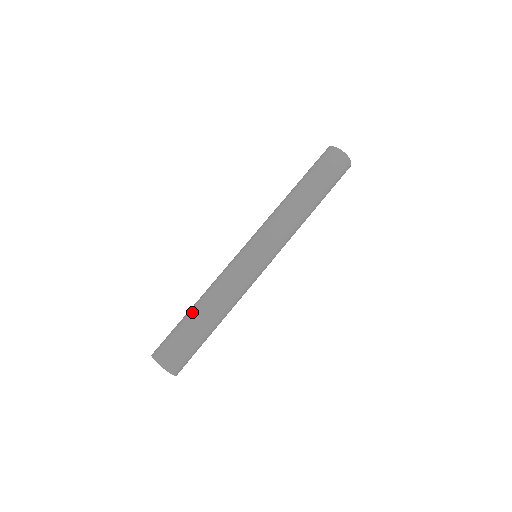
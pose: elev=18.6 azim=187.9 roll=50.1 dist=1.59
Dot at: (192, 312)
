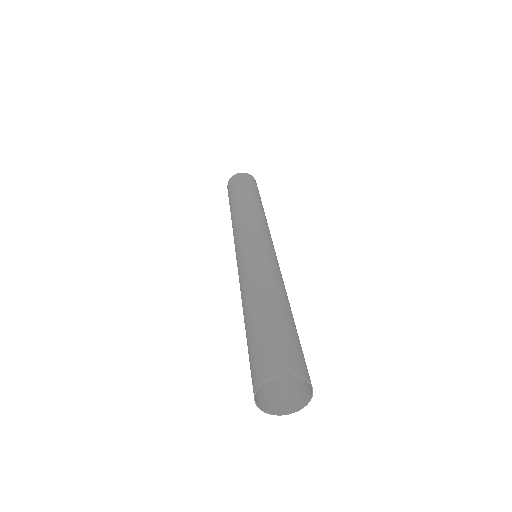
Dot at: (270, 305)
